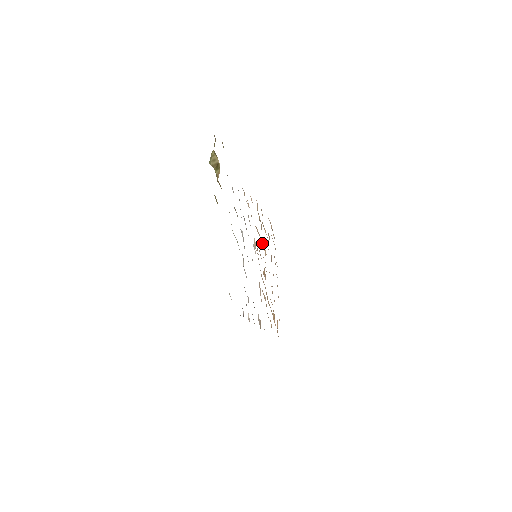
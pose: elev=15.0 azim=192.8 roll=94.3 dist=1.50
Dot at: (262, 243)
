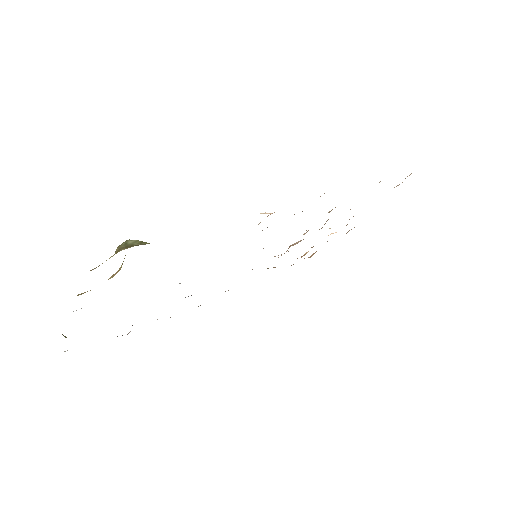
Dot at: occluded
